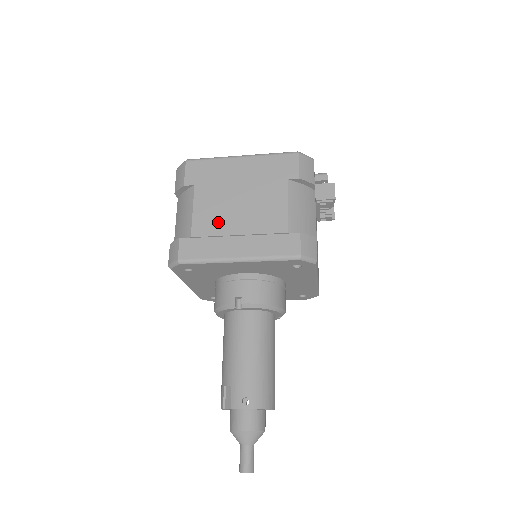
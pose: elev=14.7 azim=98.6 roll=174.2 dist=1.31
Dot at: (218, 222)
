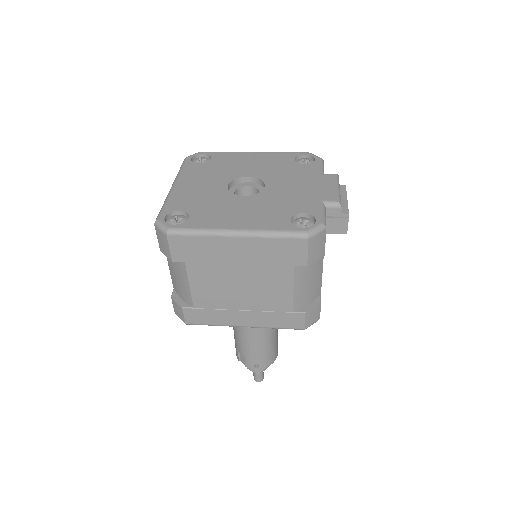
Dot at: (219, 298)
